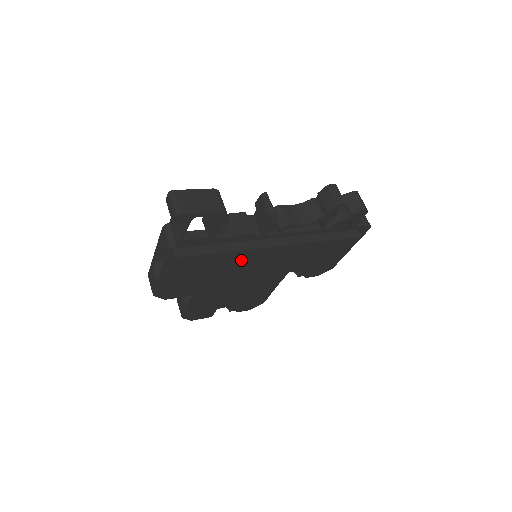
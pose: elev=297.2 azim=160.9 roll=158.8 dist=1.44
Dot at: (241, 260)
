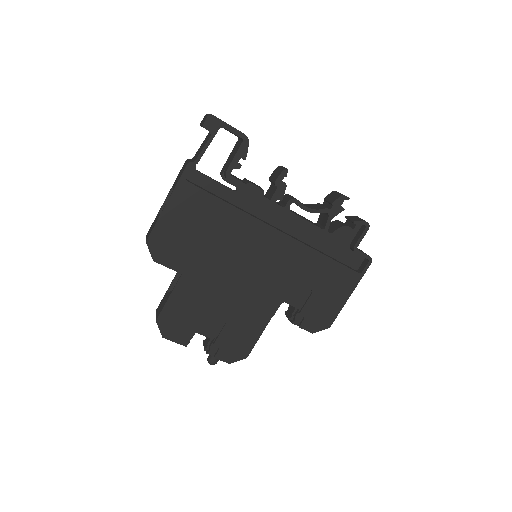
Dot at: (243, 234)
